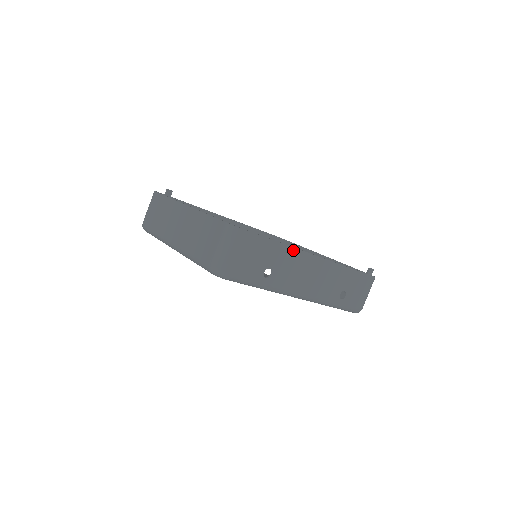
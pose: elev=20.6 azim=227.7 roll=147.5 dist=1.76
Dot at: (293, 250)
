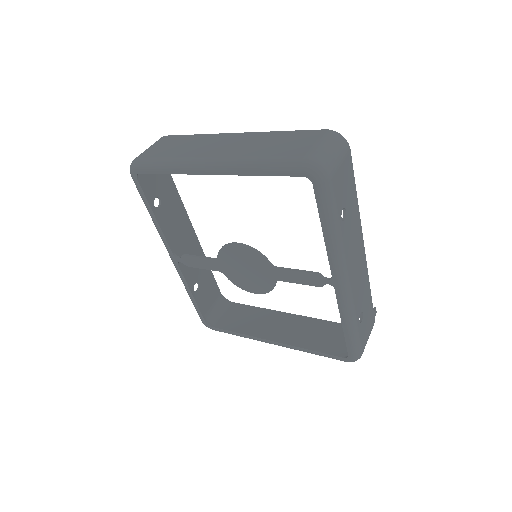
Dot at: (358, 213)
